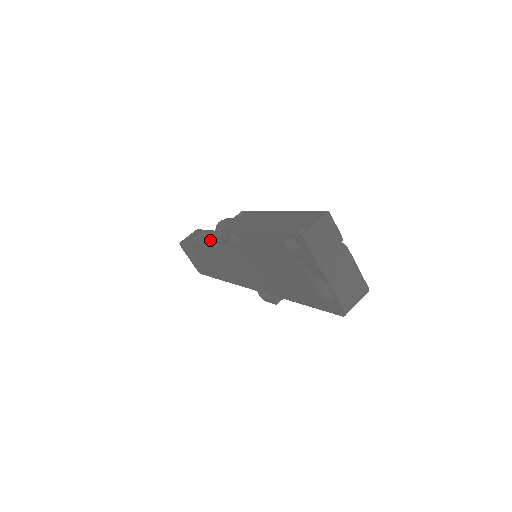
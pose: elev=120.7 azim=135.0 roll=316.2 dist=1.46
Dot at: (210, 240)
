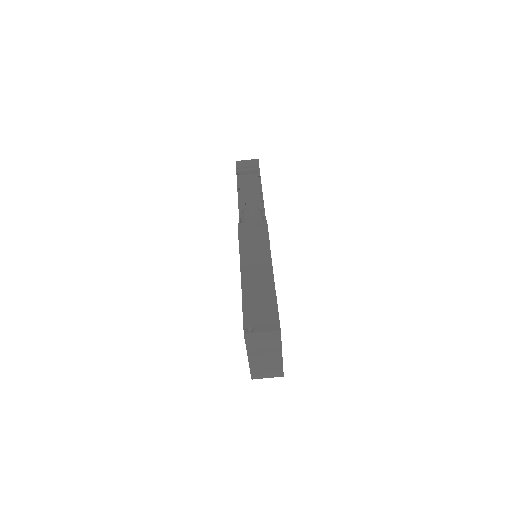
Dot at: (252, 190)
